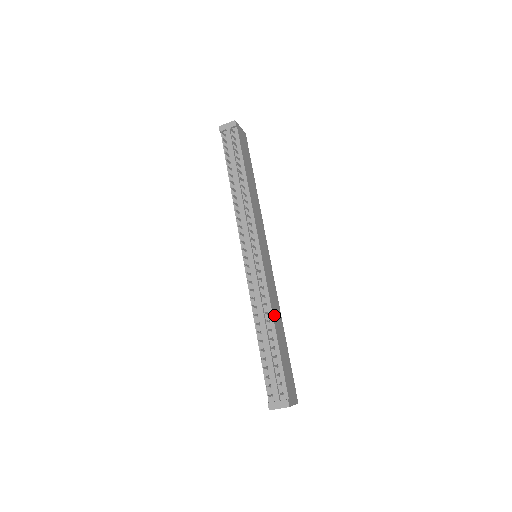
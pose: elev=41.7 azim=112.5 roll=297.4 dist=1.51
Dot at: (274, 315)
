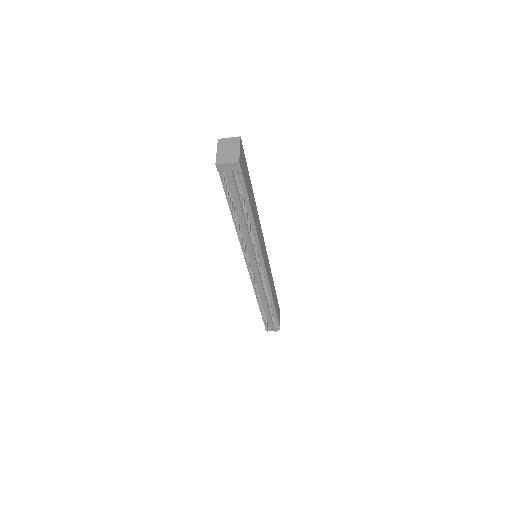
Dot at: (272, 293)
